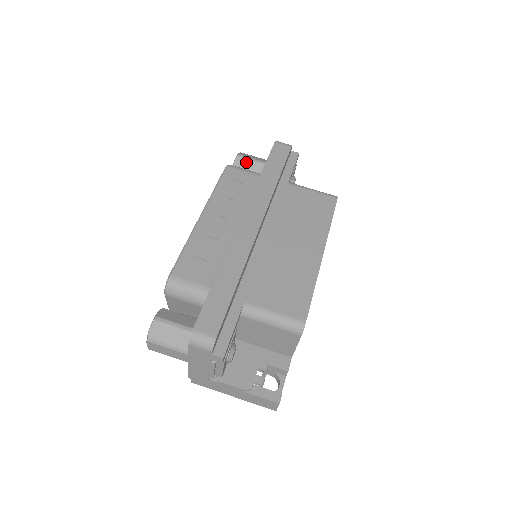
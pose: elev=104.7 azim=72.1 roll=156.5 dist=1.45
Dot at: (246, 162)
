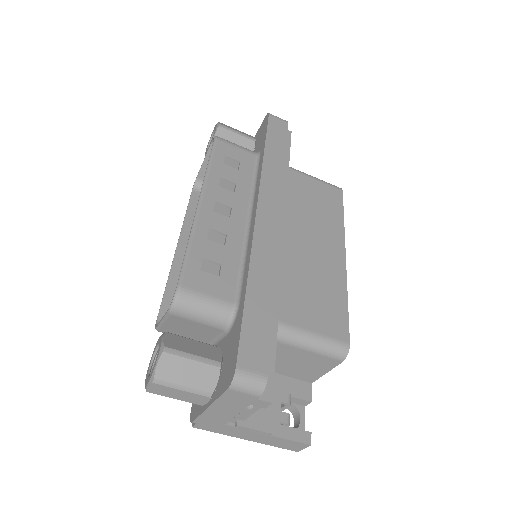
Dot at: (230, 135)
